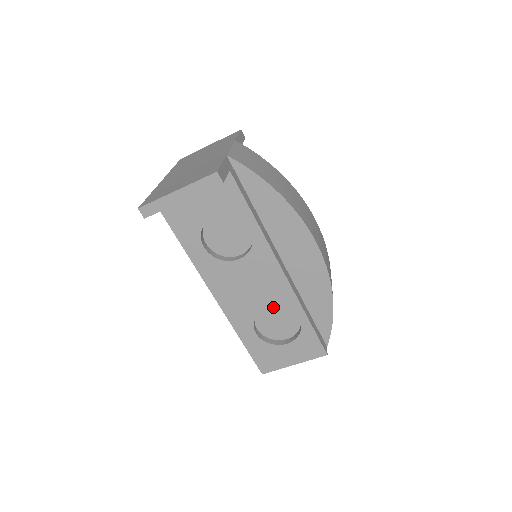
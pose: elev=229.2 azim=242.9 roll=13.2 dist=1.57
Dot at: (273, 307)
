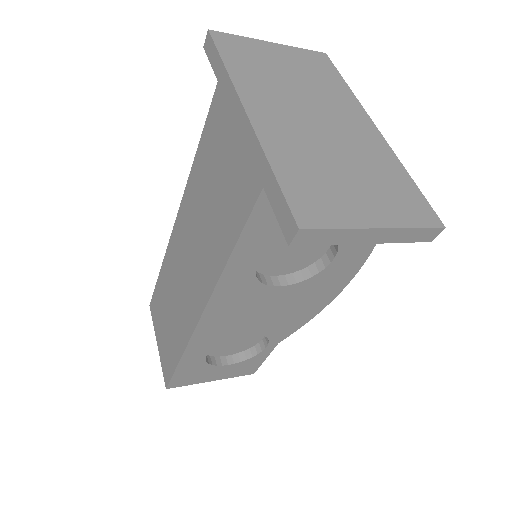
Dot at: occluded
